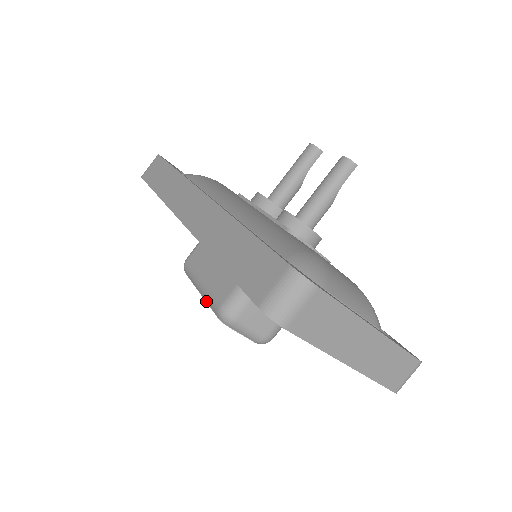
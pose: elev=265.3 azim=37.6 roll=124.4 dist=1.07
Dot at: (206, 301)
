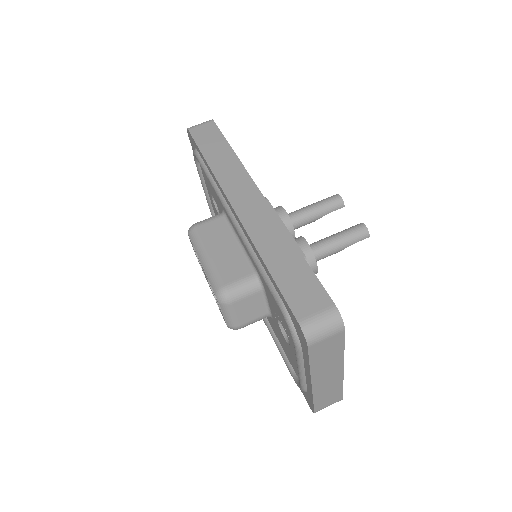
Dot at: (206, 273)
